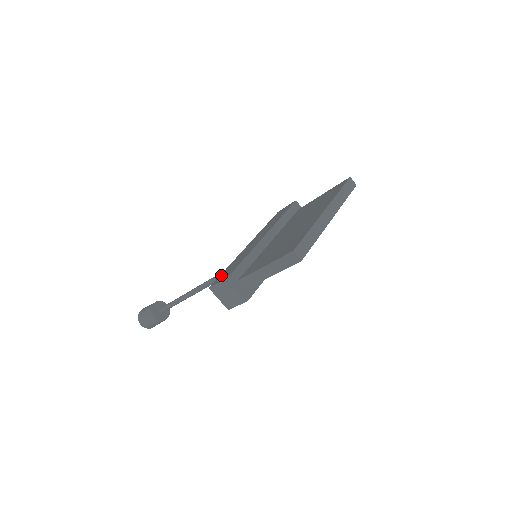
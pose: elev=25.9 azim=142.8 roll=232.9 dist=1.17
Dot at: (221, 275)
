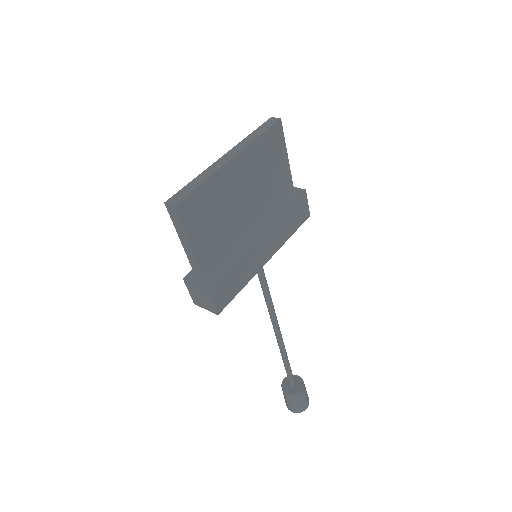
Dot at: occluded
